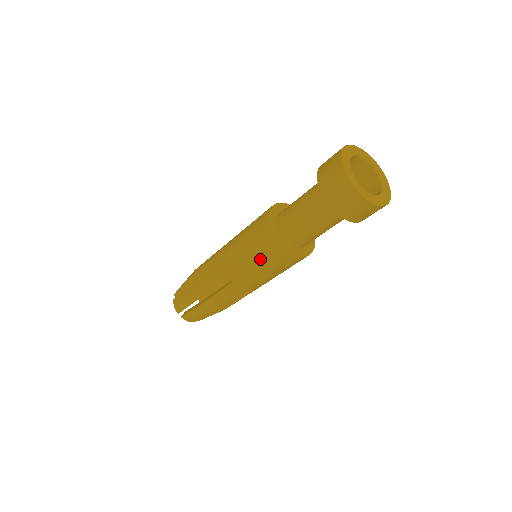
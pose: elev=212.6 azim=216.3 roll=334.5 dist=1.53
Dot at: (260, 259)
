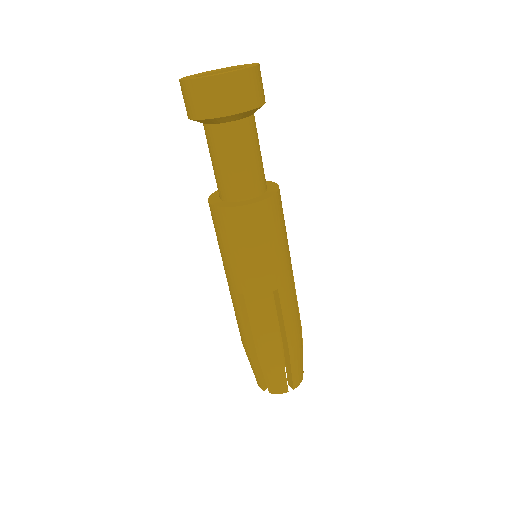
Dot at: (229, 241)
